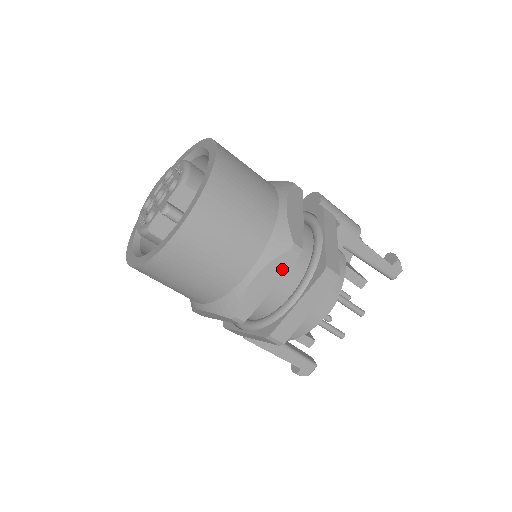
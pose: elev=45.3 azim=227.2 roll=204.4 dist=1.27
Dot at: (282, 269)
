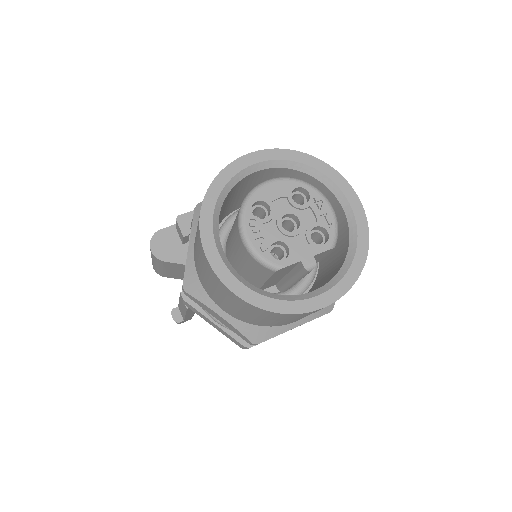
Dot at: occluded
